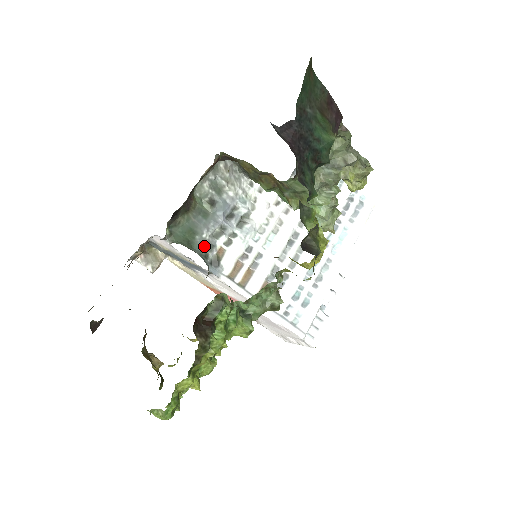
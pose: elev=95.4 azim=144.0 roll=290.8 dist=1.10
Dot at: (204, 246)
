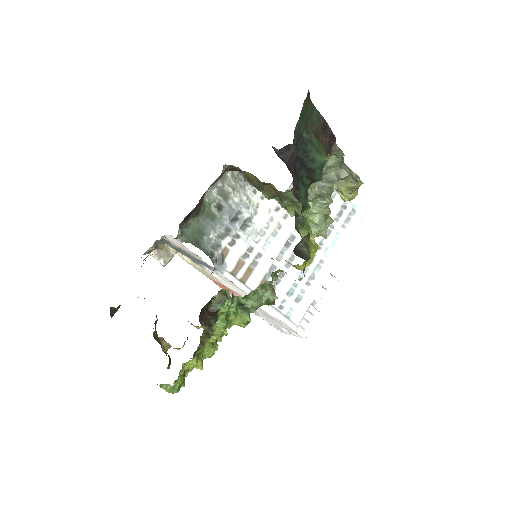
Dot at: (211, 245)
